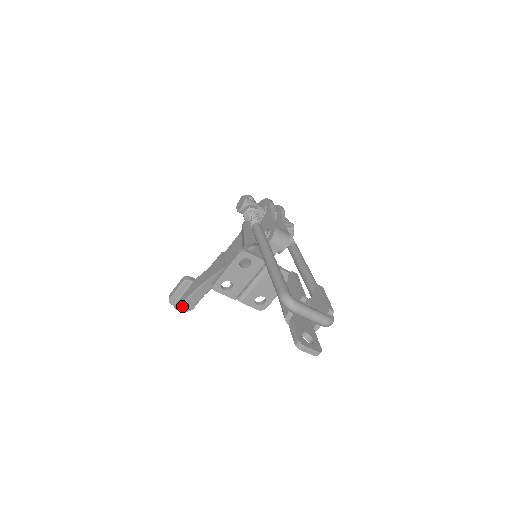
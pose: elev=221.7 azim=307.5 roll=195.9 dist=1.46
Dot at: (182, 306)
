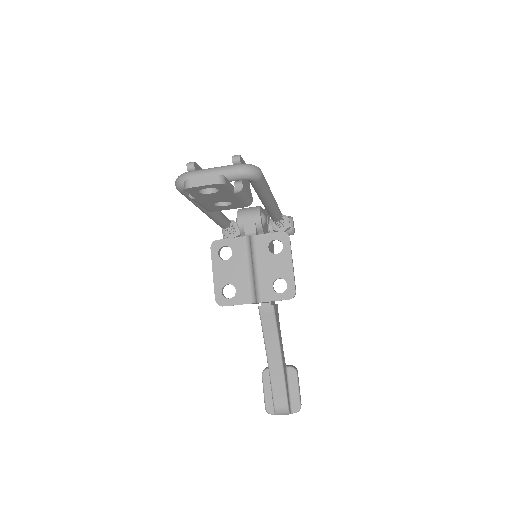
Dot at: (276, 402)
